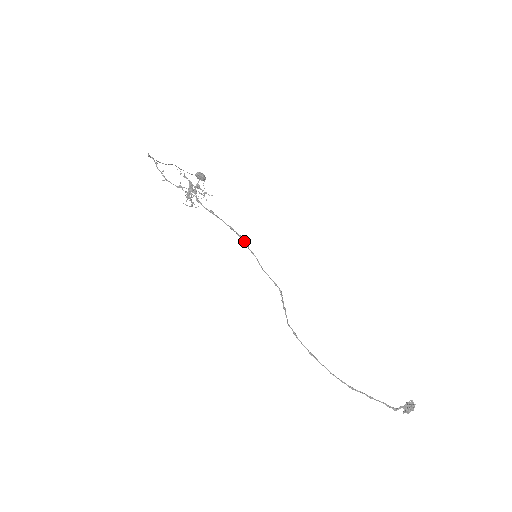
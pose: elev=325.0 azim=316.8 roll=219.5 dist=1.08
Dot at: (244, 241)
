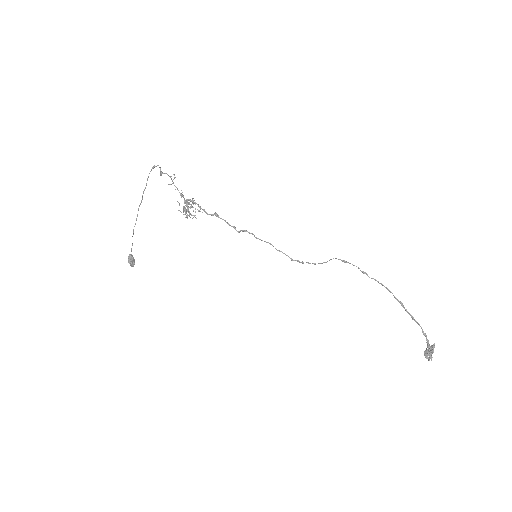
Dot at: (252, 233)
